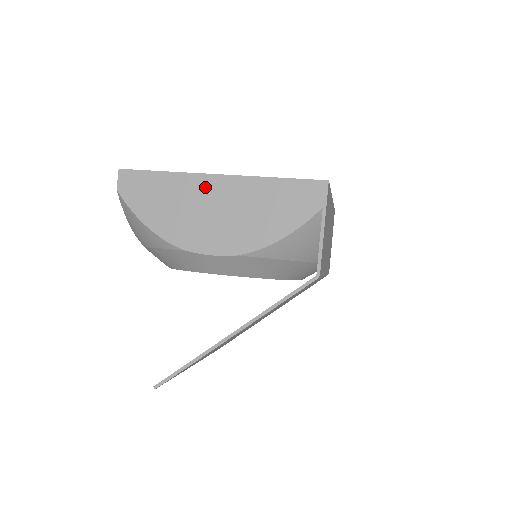
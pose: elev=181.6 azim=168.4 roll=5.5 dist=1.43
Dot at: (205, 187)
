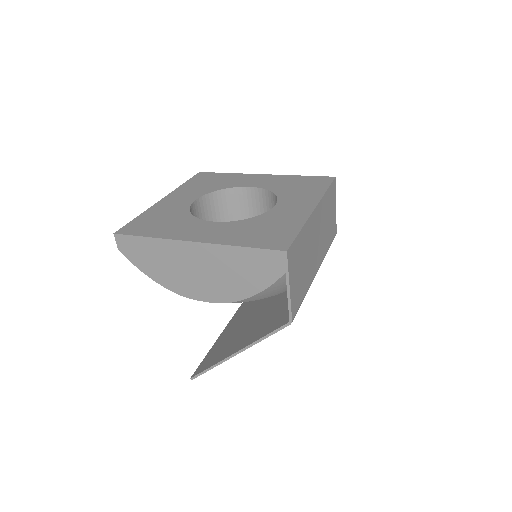
Dot at: (185, 251)
